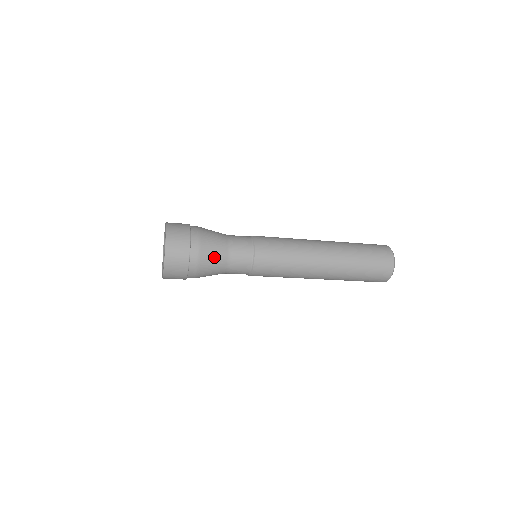
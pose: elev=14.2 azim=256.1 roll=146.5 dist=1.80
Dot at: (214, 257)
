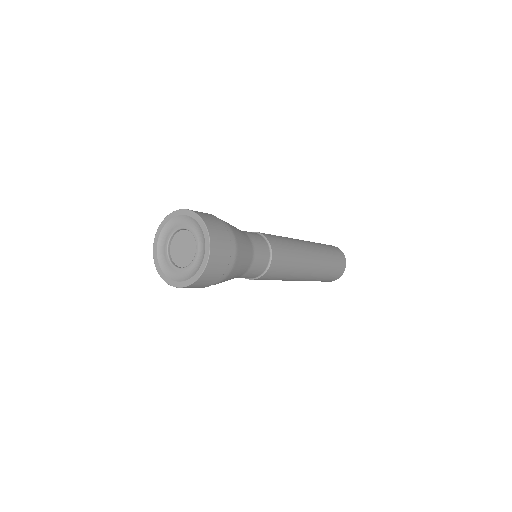
Dot at: occluded
